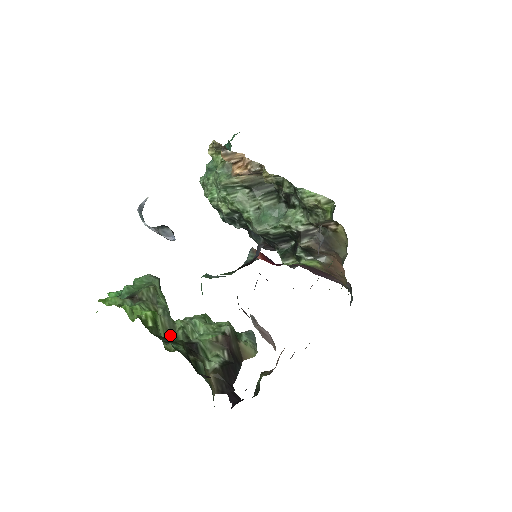
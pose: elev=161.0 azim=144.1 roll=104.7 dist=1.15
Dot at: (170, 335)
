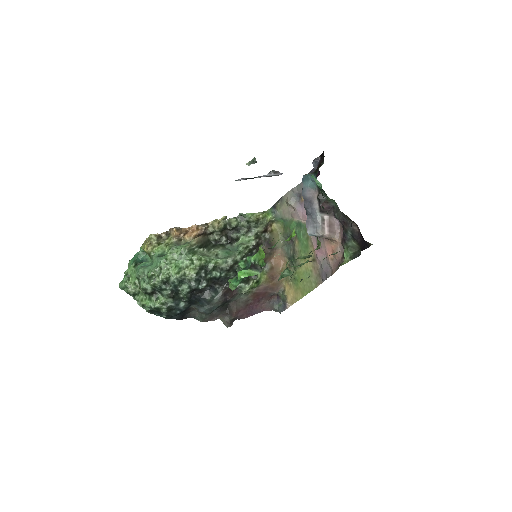
Dot at: (302, 257)
